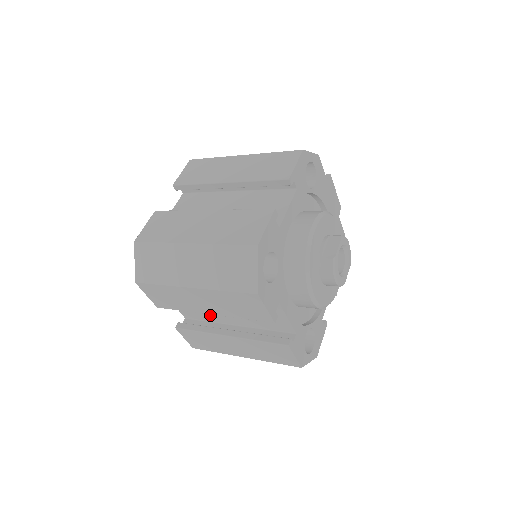
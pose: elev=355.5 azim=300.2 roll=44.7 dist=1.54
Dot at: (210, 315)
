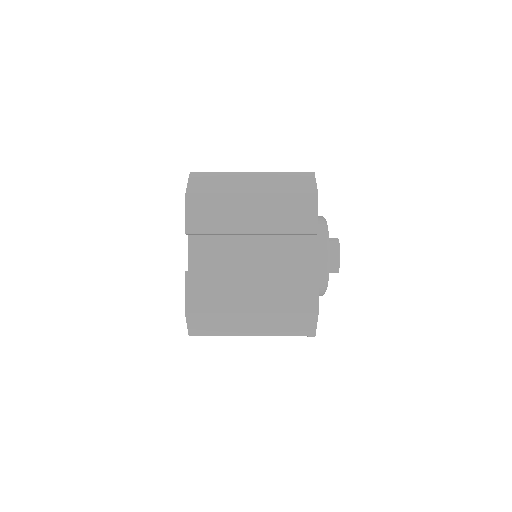
Dot at: (227, 264)
